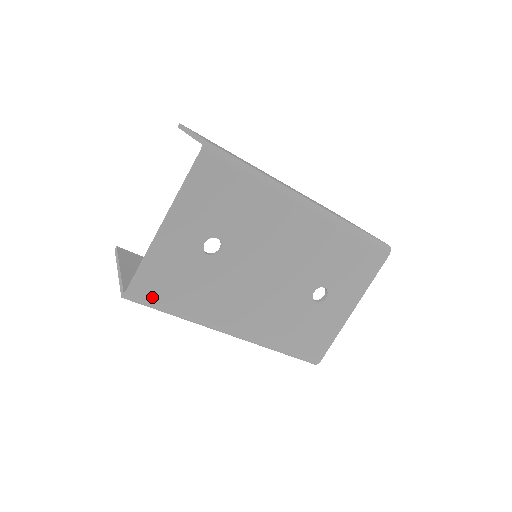
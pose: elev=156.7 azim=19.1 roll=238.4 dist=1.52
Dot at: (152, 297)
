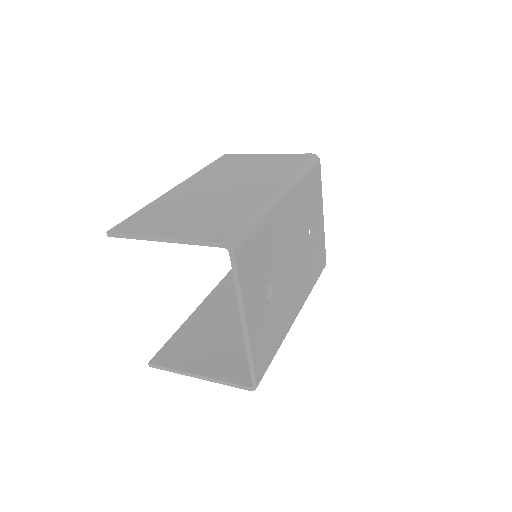
Dot at: (265, 366)
